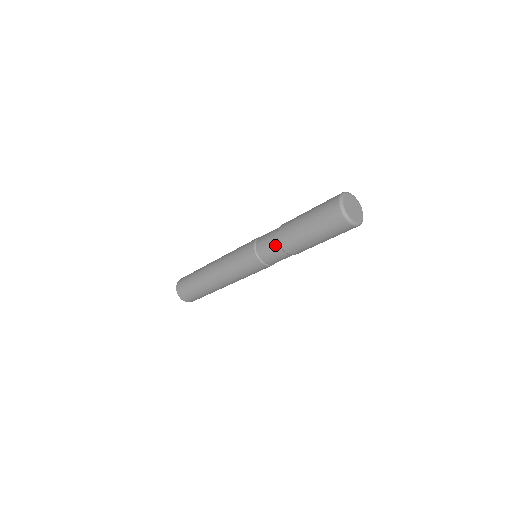
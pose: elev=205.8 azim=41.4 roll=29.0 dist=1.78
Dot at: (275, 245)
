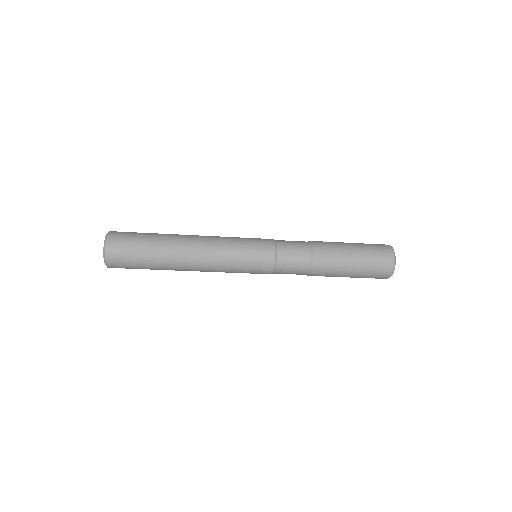
Dot at: (304, 272)
